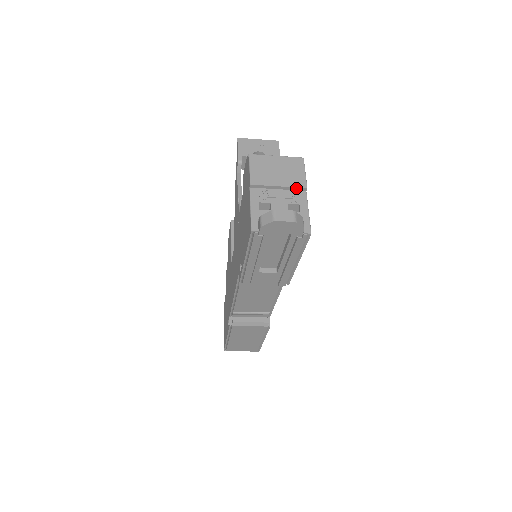
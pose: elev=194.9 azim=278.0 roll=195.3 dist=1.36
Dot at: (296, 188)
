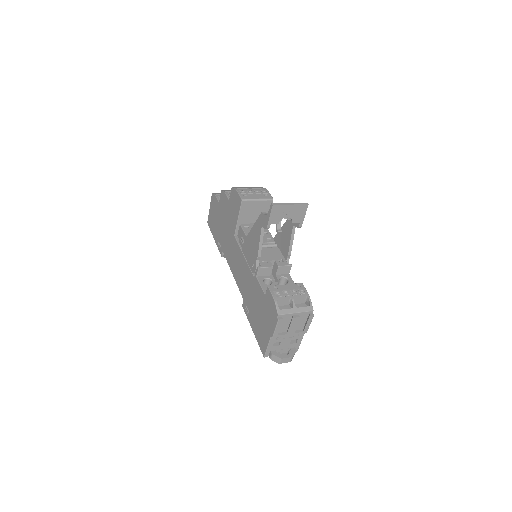
Dot at: (300, 333)
